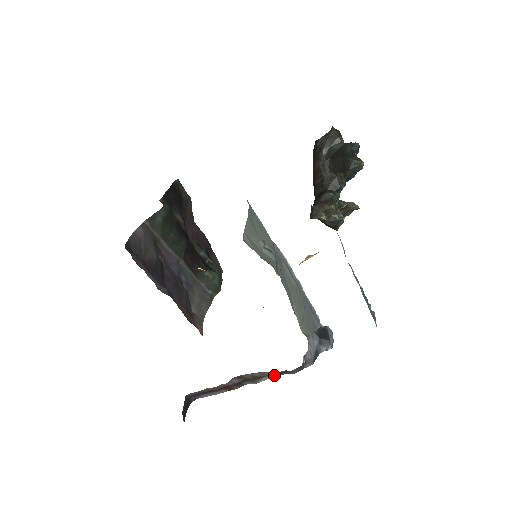
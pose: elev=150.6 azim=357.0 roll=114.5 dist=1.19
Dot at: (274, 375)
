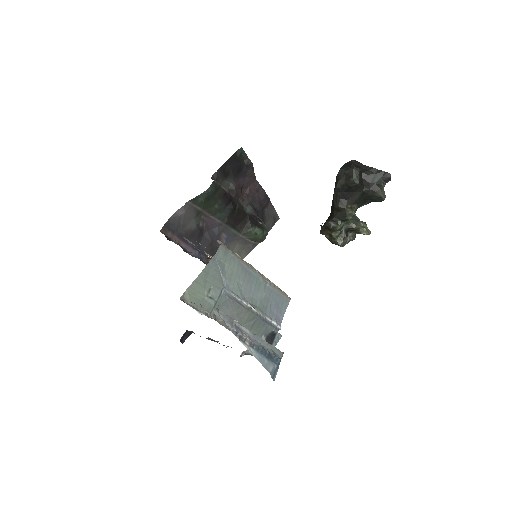
Dot at: occluded
